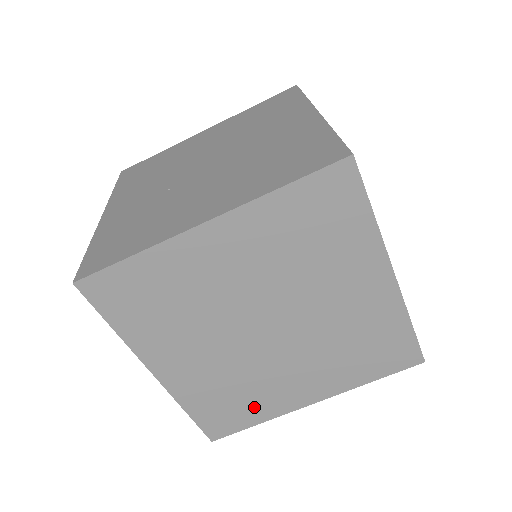
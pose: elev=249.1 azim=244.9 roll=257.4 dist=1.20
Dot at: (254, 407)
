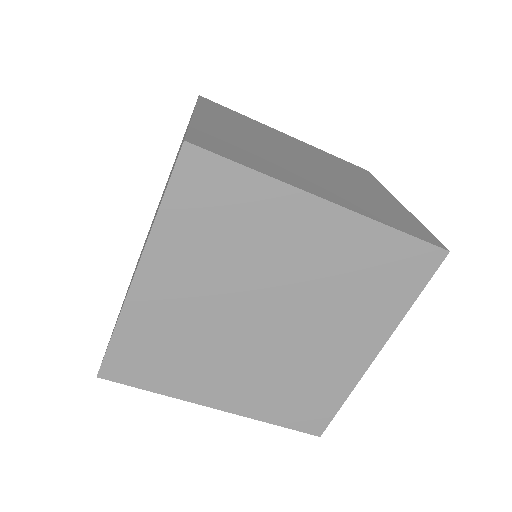
Dot at: (325, 388)
